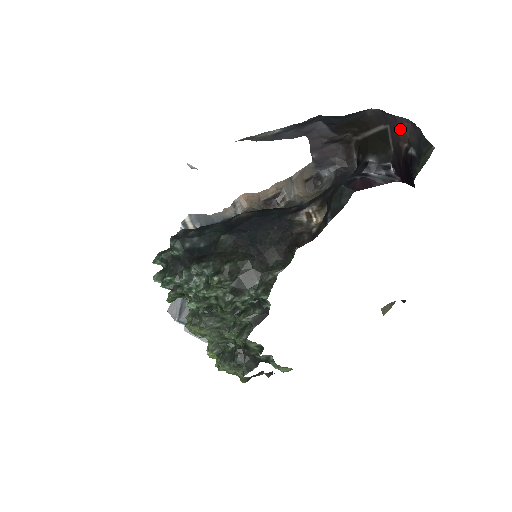
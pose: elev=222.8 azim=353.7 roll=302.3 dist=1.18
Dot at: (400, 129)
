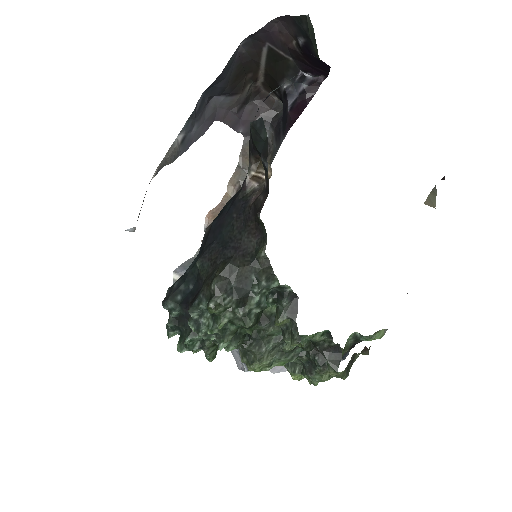
Dot at: (277, 35)
